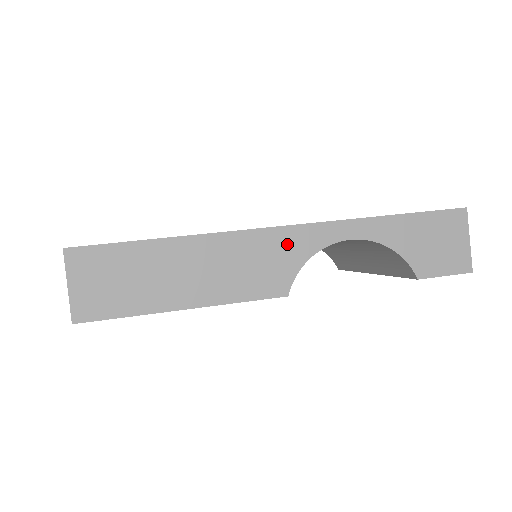
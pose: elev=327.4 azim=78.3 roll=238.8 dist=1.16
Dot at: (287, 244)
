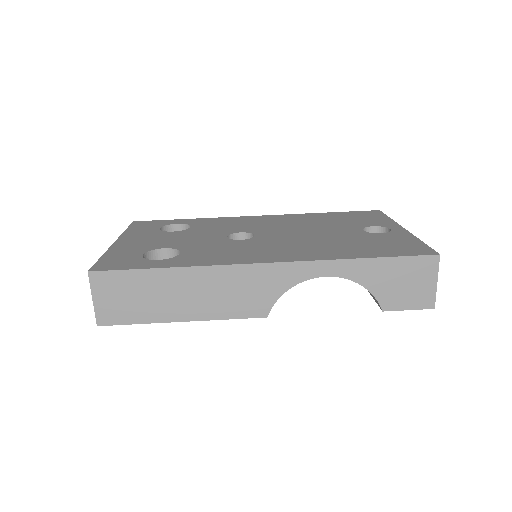
Dot at: (270, 277)
